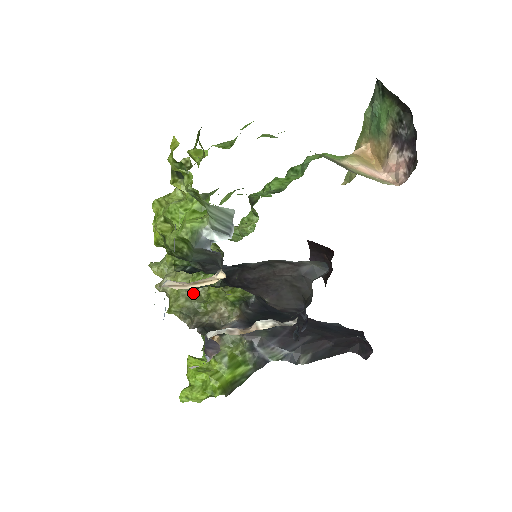
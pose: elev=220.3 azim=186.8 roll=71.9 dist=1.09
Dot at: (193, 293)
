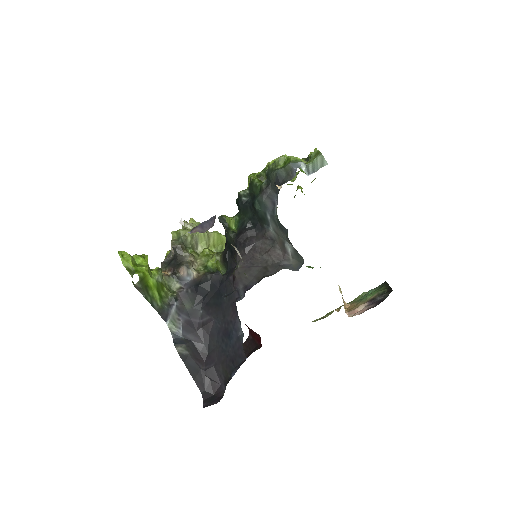
Dot at: (194, 244)
